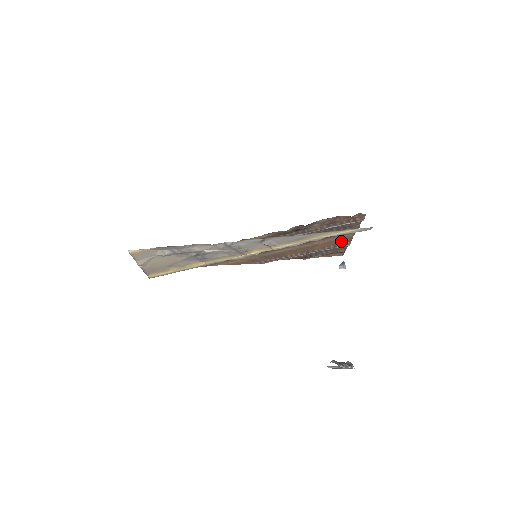
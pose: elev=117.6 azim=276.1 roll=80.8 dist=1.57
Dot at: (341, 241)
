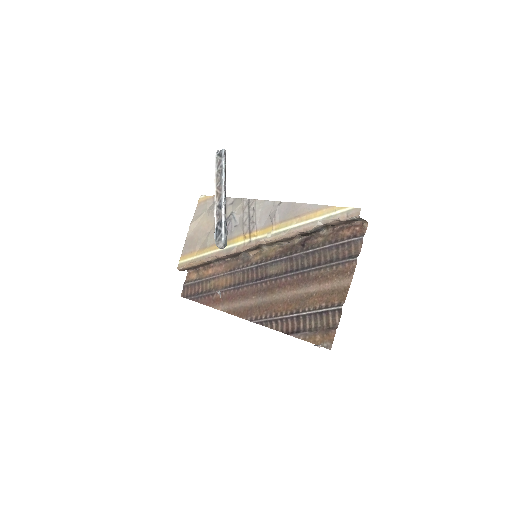
Dot at: (336, 296)
